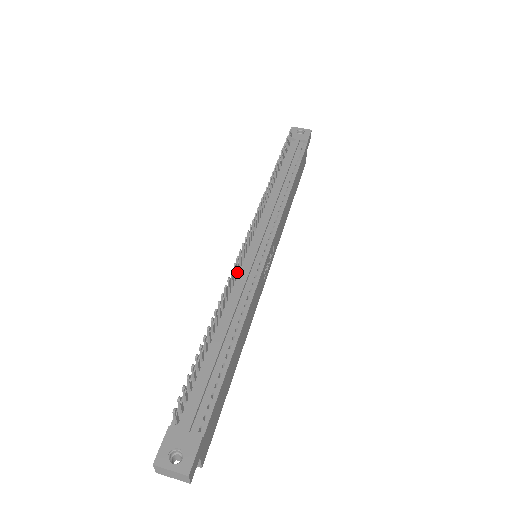
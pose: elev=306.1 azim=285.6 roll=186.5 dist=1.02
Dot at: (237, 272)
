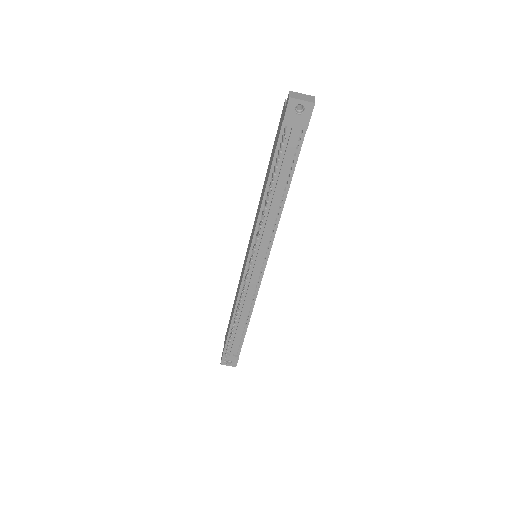
Dot at: (243, 286)
